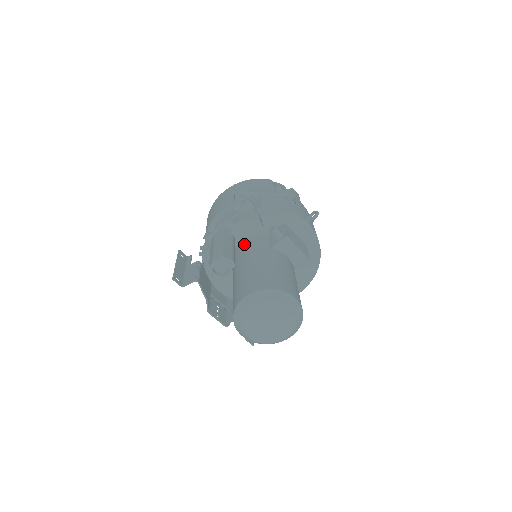
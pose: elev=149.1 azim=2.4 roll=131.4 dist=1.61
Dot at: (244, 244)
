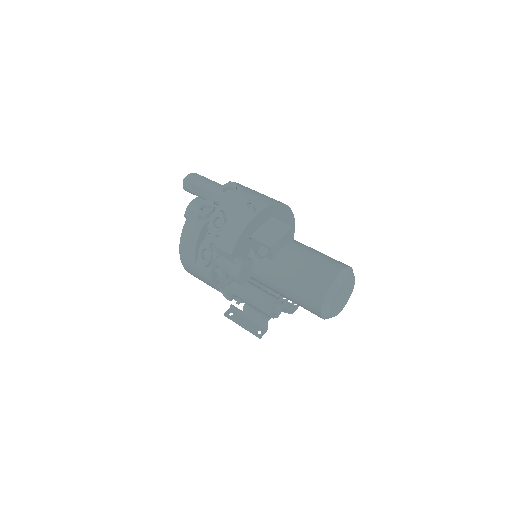
Dot at: (253, 275)
